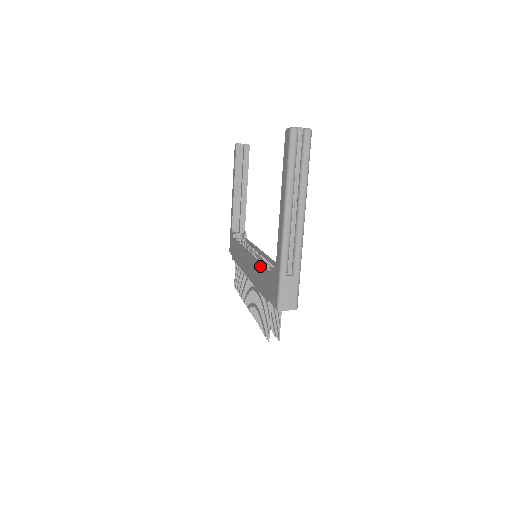
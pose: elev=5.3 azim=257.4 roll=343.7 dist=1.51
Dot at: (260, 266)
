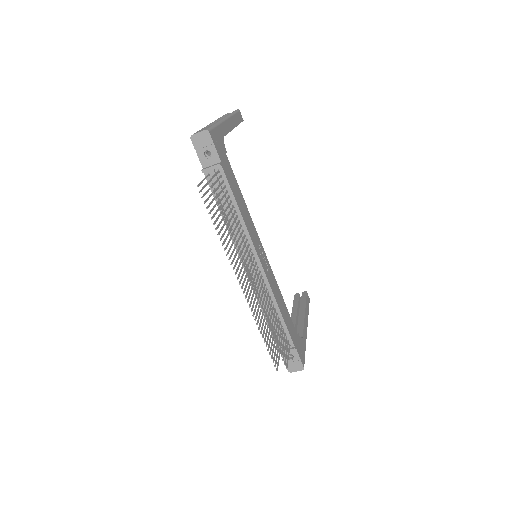
Dot at: occluded
